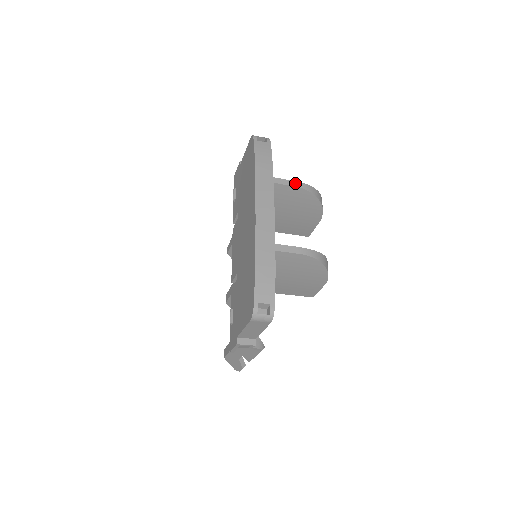
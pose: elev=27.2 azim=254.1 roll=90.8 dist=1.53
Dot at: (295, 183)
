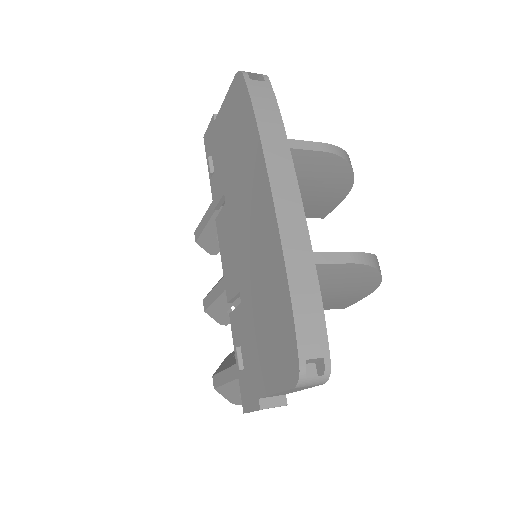
Dot at: (320, 145)
